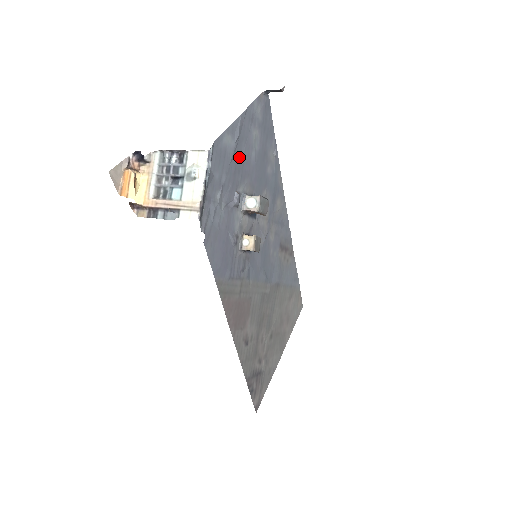
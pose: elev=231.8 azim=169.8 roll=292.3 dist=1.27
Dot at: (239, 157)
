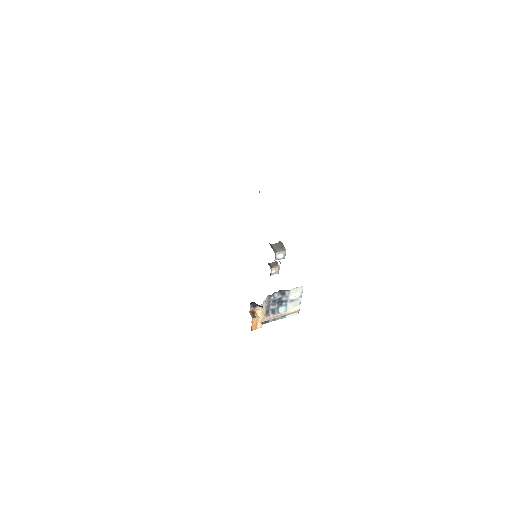
Dot at: occluded
